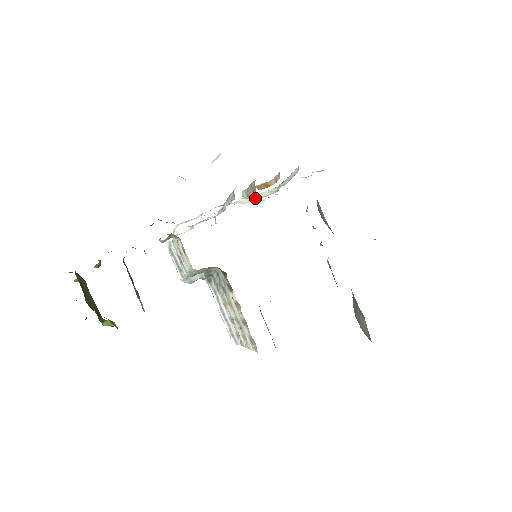
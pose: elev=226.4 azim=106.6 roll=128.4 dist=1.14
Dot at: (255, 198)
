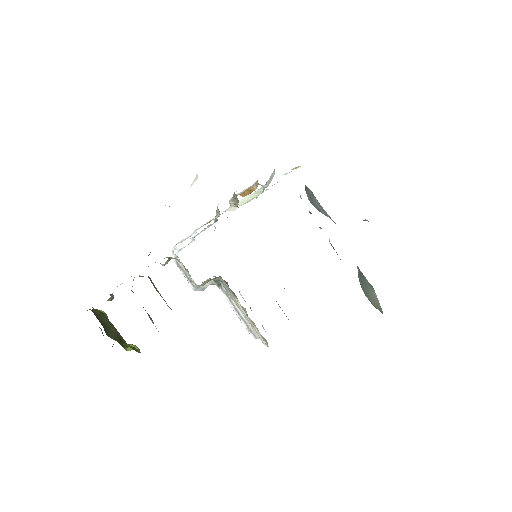
Dot at: (244, 202)
